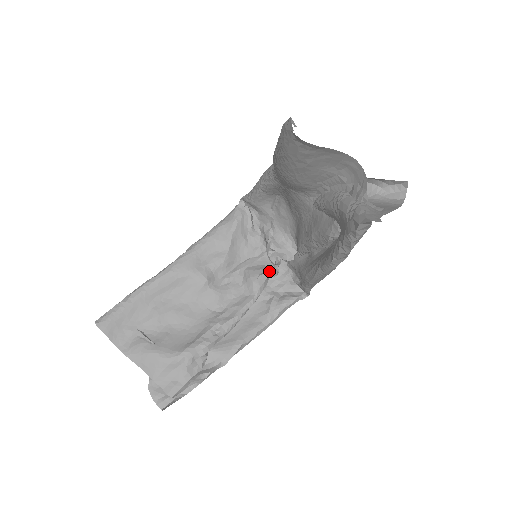
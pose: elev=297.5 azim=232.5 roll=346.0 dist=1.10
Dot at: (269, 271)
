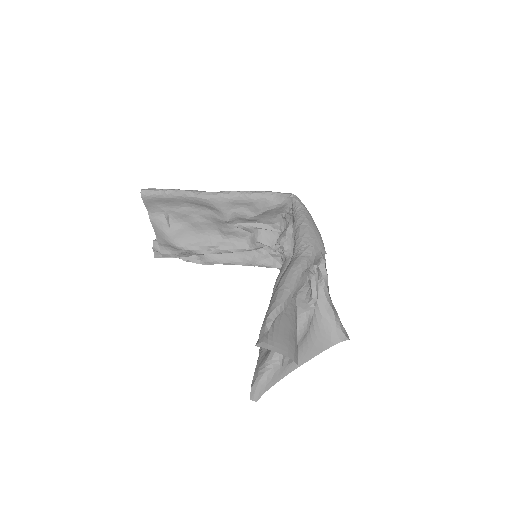
Dot at: (270, 247)
